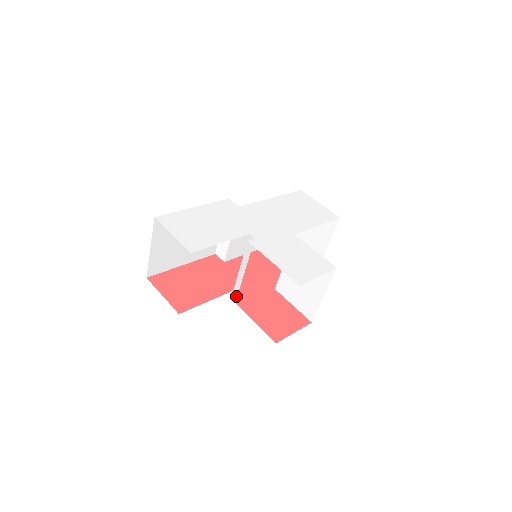
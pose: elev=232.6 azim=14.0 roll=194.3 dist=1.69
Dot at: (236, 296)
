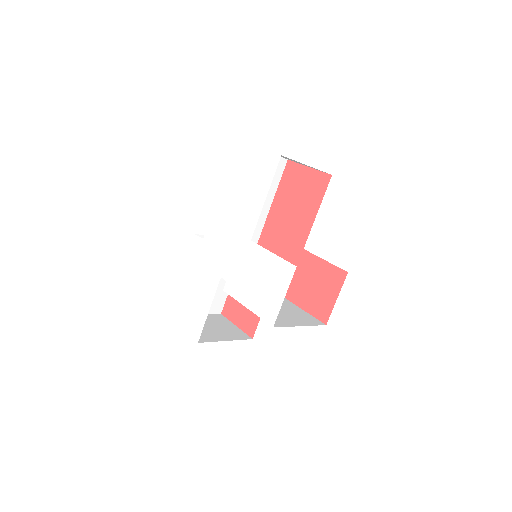
Dot at: occluded
